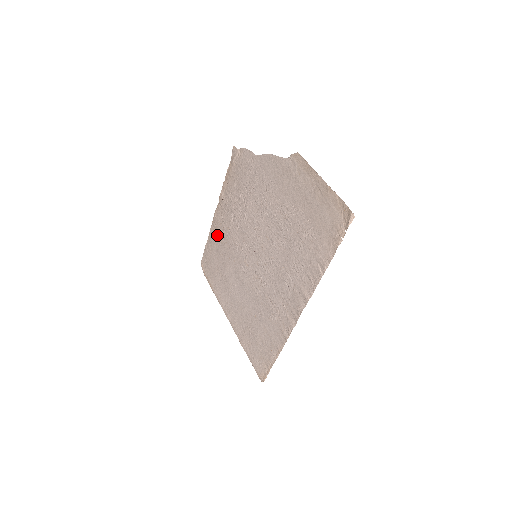
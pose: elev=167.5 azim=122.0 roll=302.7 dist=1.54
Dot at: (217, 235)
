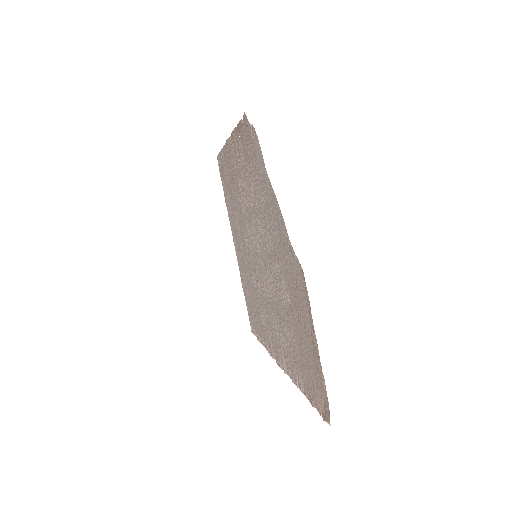
Dot at: (229, 164)
